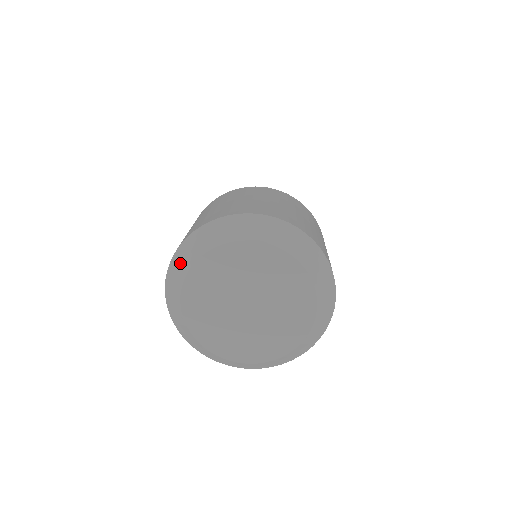
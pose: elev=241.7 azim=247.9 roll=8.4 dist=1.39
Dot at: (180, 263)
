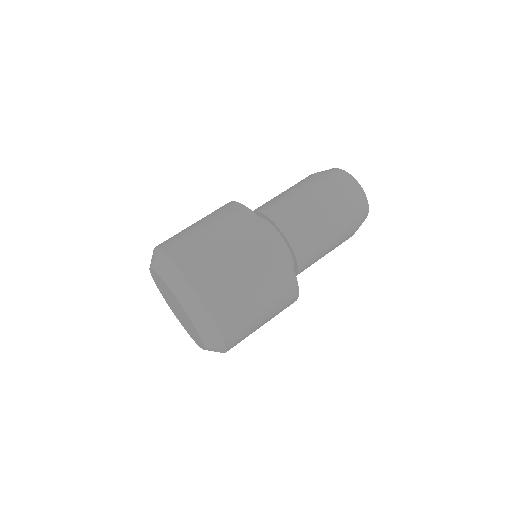
Dot at: occluded
